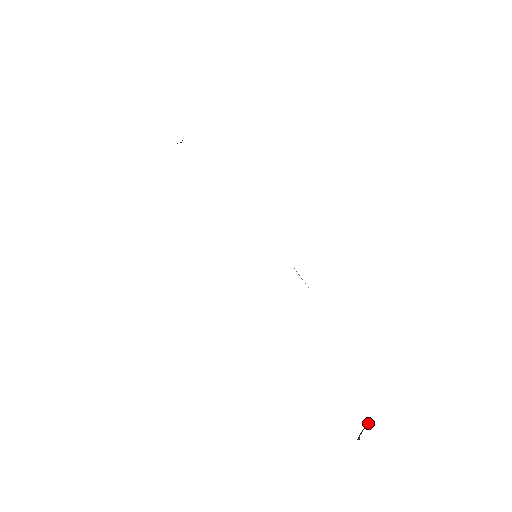
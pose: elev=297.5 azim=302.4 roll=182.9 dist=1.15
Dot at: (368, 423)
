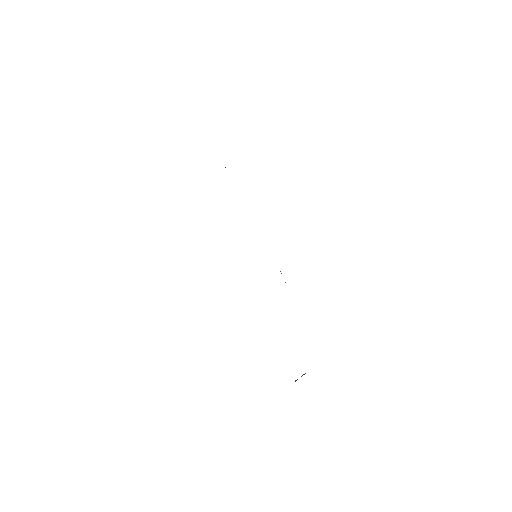
Dot at: occluded
